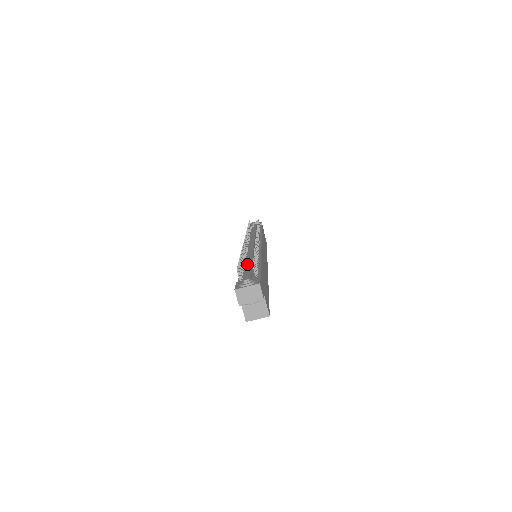
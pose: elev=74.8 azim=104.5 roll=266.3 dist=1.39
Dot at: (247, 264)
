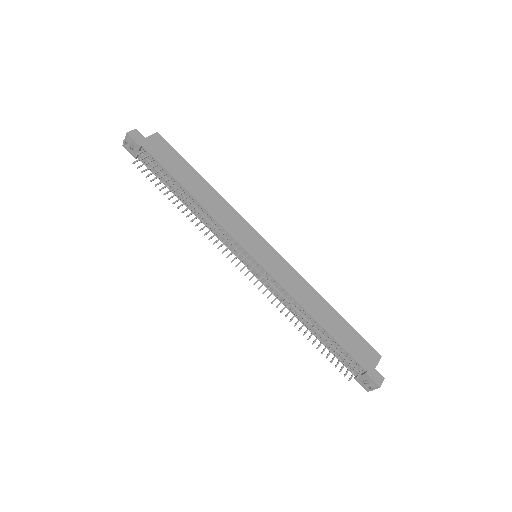
Dot at: occluded
